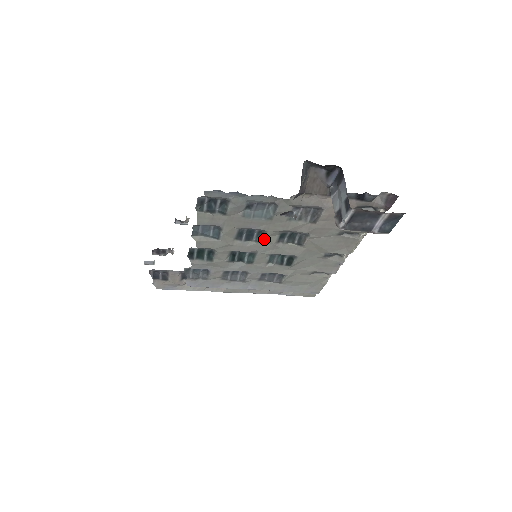
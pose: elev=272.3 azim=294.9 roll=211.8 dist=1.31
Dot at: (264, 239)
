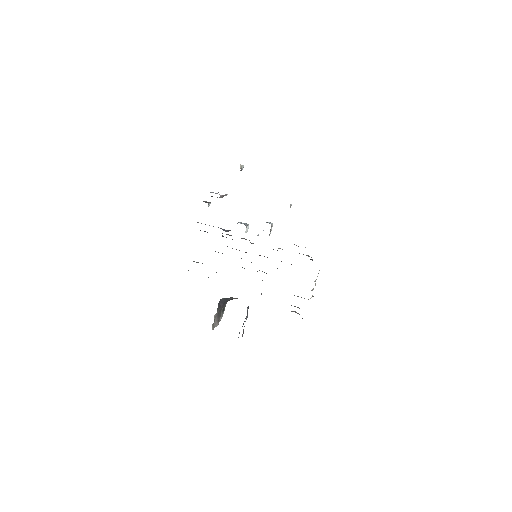
Dot at: occluded
